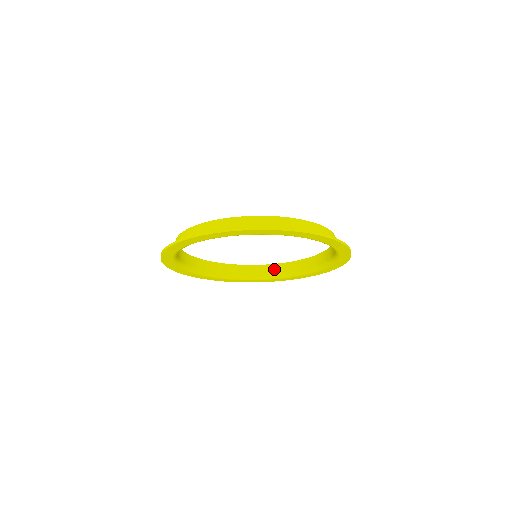
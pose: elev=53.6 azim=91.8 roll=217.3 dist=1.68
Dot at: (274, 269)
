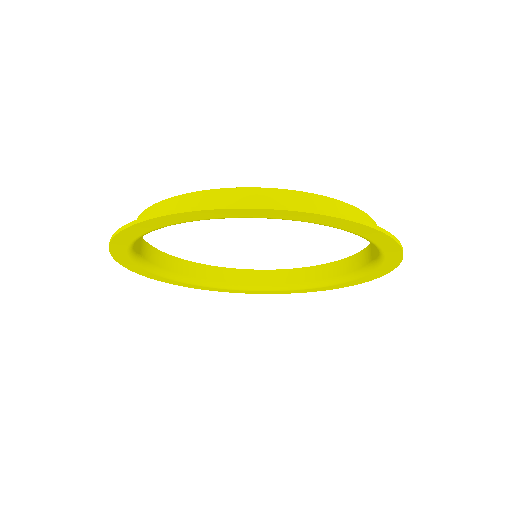
Dot at: (357, 261)
